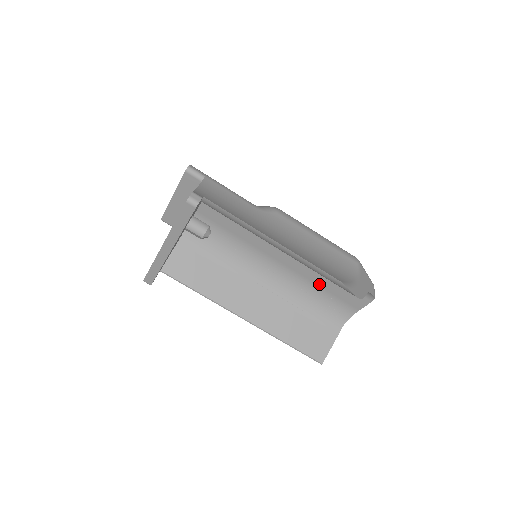
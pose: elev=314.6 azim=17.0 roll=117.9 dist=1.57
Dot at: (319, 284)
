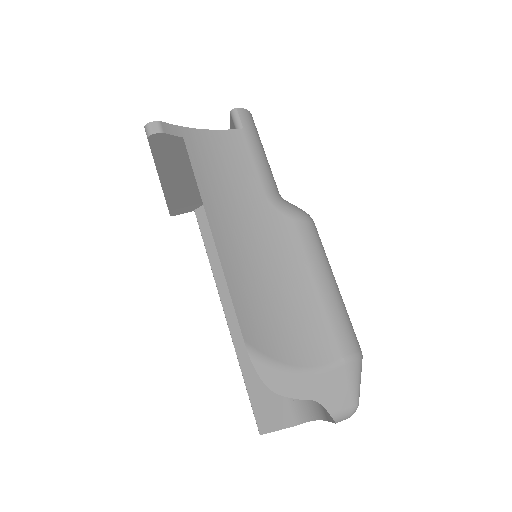
Dot at: occluded
